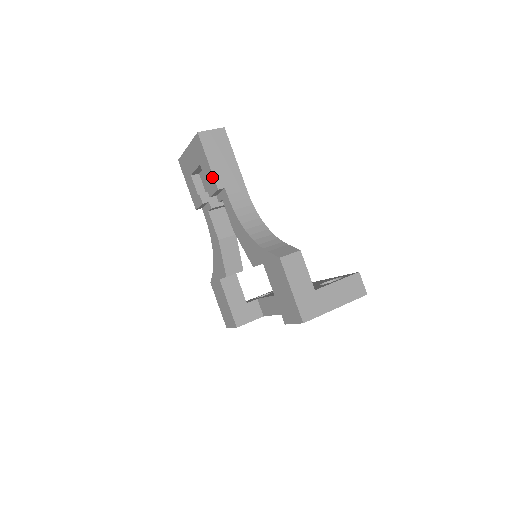
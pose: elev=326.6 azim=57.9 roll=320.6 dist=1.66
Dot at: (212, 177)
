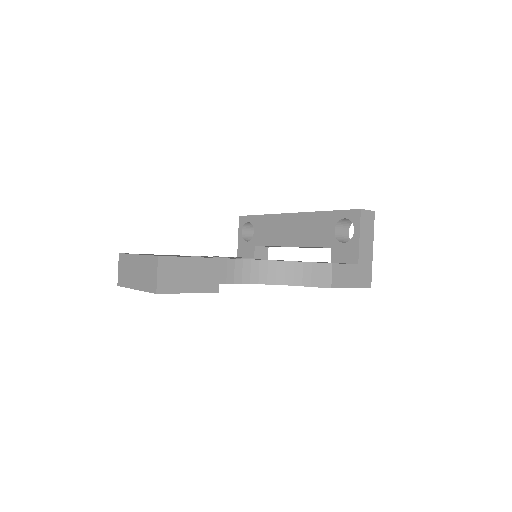
Dot at: occluded
